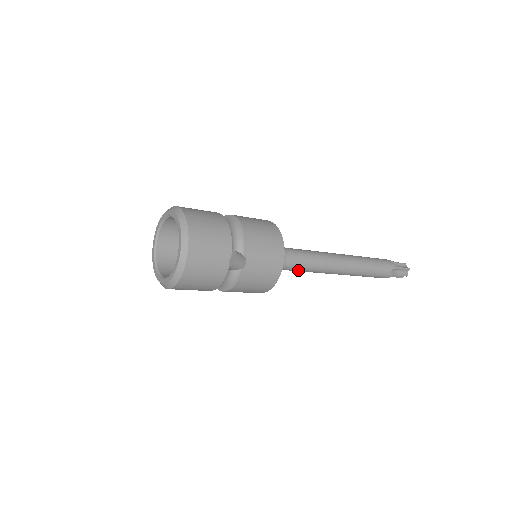
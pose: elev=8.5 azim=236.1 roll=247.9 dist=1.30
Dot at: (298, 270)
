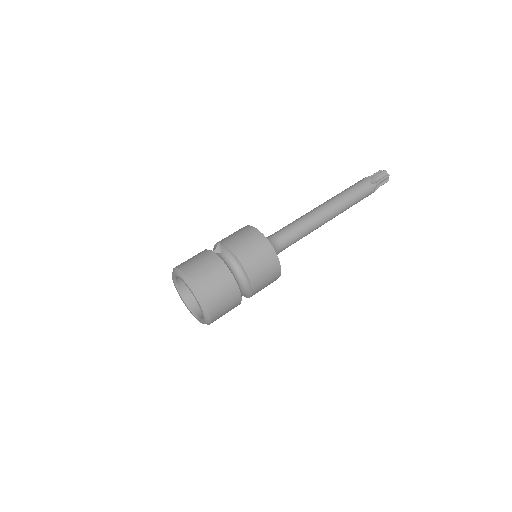
Dot at: occluded
